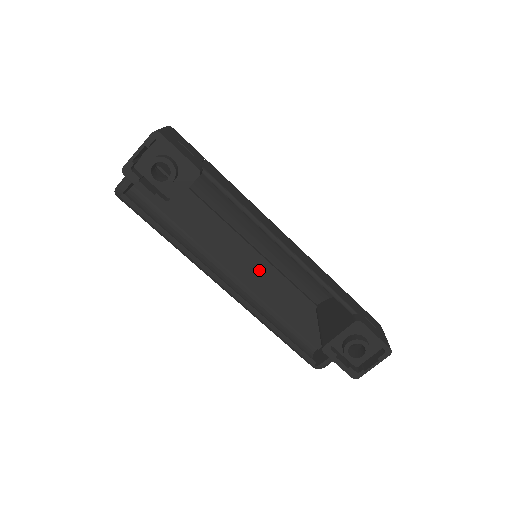
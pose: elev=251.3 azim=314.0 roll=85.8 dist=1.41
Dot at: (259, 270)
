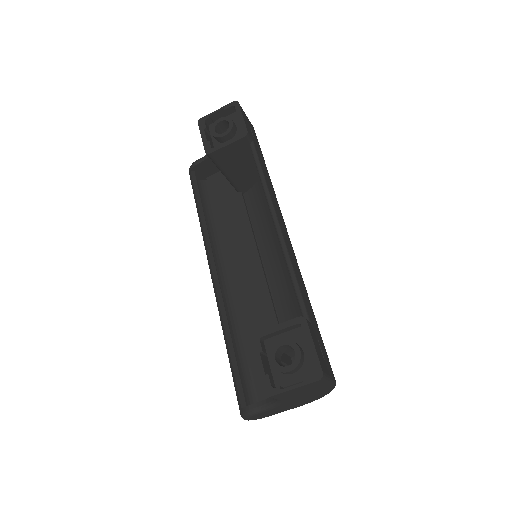
Dot at: (254, 285)
